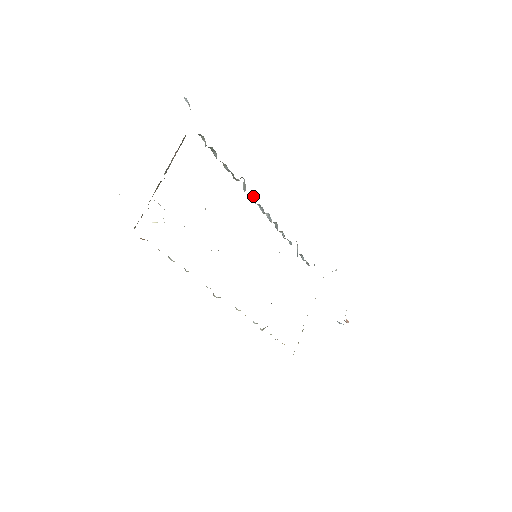
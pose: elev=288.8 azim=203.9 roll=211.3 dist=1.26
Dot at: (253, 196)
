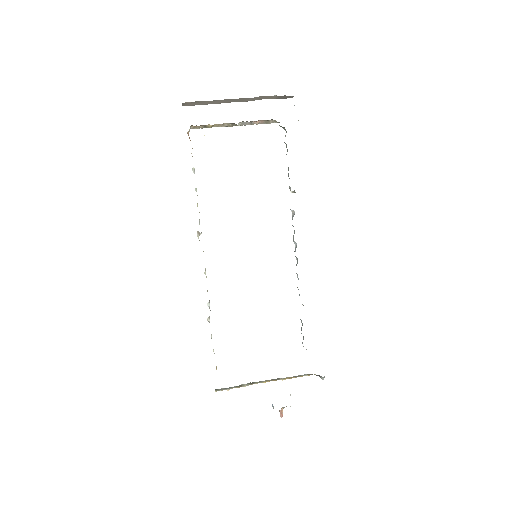
Dot at: occluded
